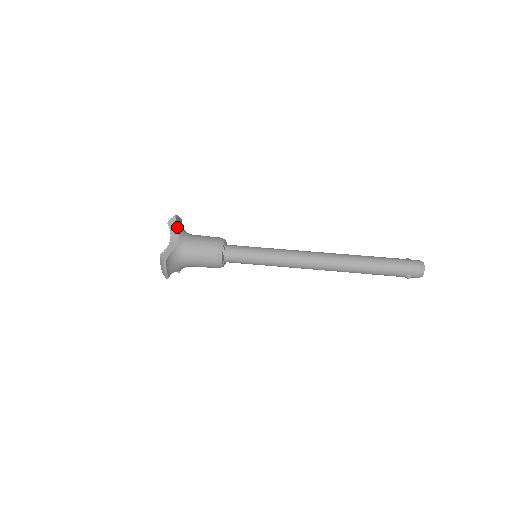
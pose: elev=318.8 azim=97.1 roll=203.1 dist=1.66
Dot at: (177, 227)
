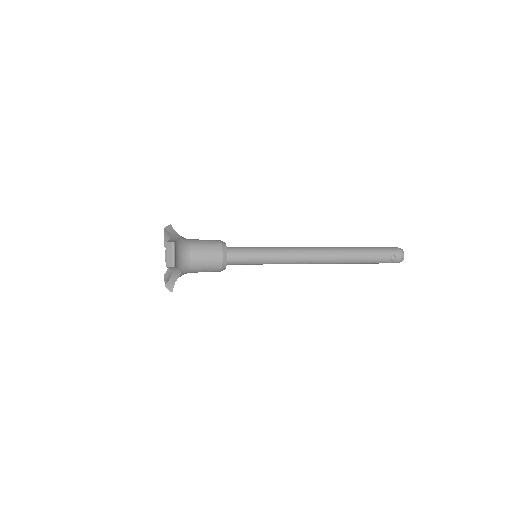
Dot at: (175, 232)
